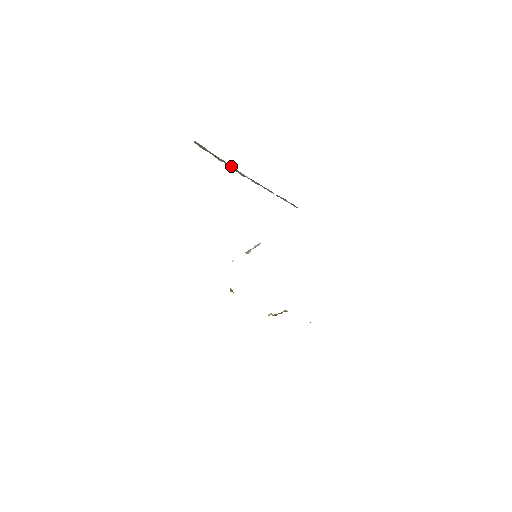
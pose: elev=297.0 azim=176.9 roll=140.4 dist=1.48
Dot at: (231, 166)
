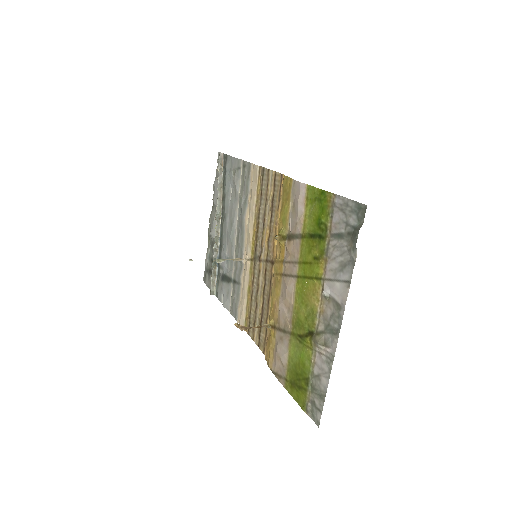
Dot at: (221, 200)
